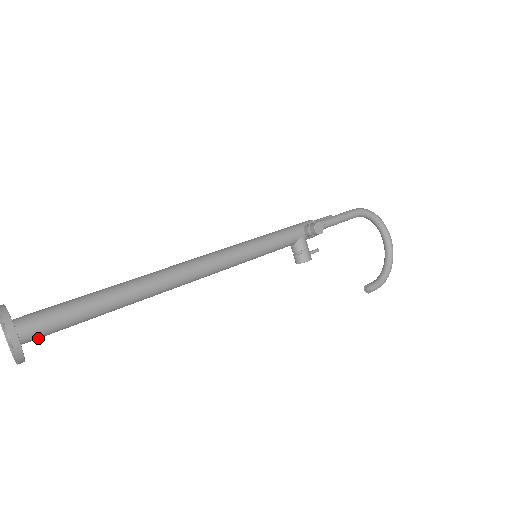
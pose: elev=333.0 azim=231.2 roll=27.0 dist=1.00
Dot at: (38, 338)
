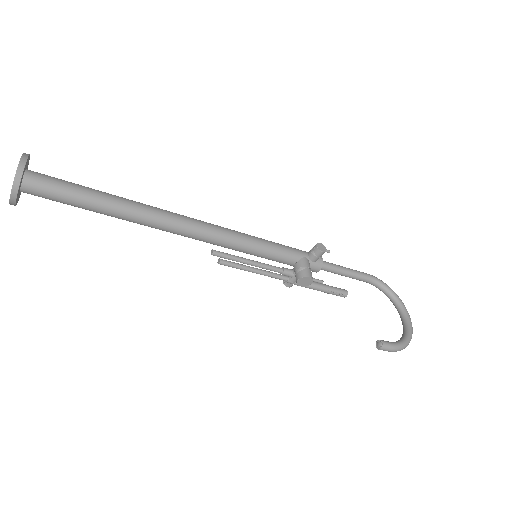
Dot at: (38, 191)
